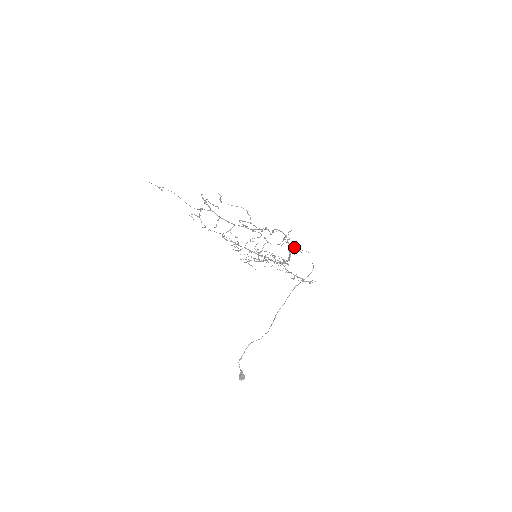
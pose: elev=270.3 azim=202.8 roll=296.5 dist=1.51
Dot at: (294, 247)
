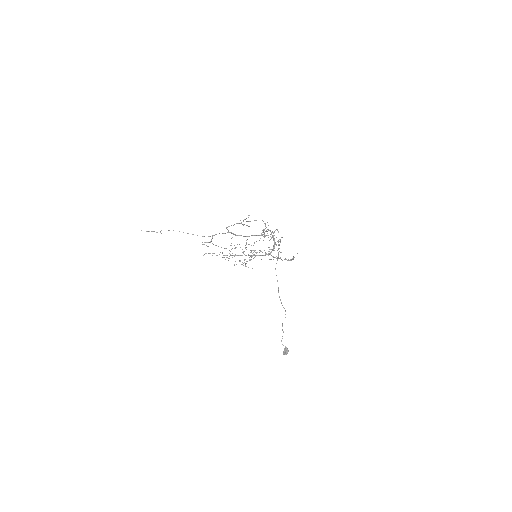
Dot at: occluded
